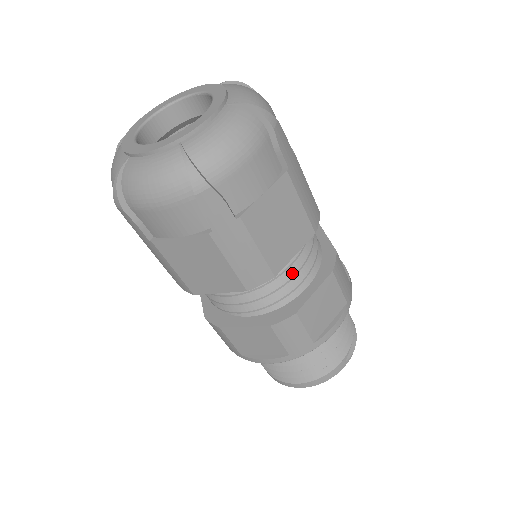
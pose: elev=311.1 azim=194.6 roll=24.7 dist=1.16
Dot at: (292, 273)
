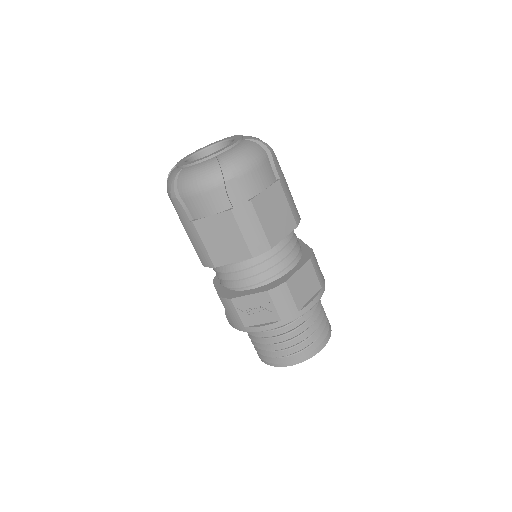
Dot at: (294, 233)
